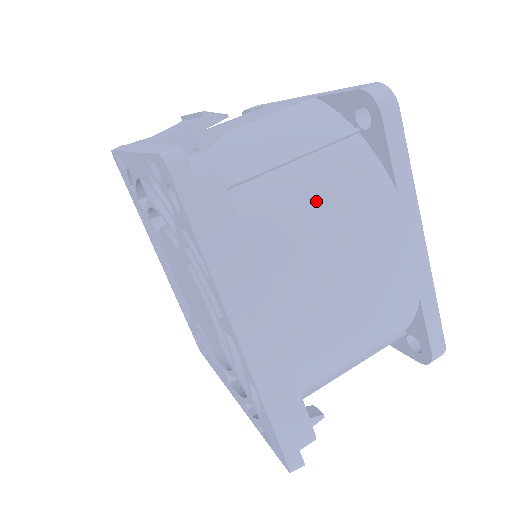
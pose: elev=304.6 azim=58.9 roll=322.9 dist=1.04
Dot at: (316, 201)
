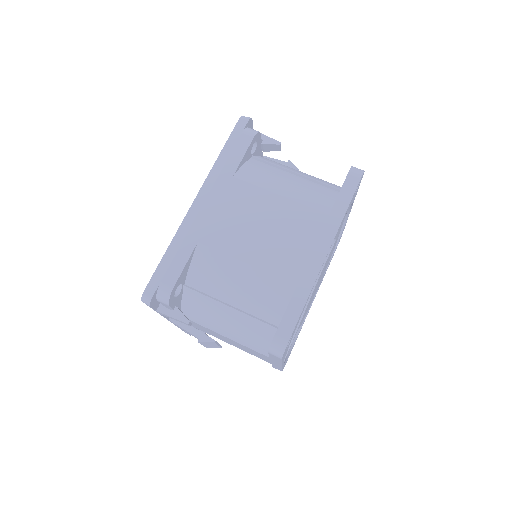
Dot at: (286, 185)
